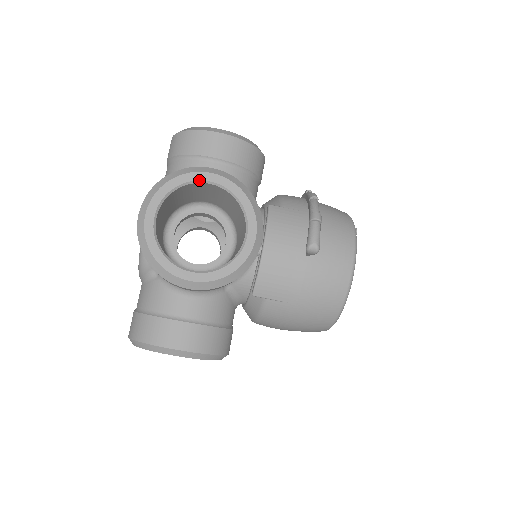
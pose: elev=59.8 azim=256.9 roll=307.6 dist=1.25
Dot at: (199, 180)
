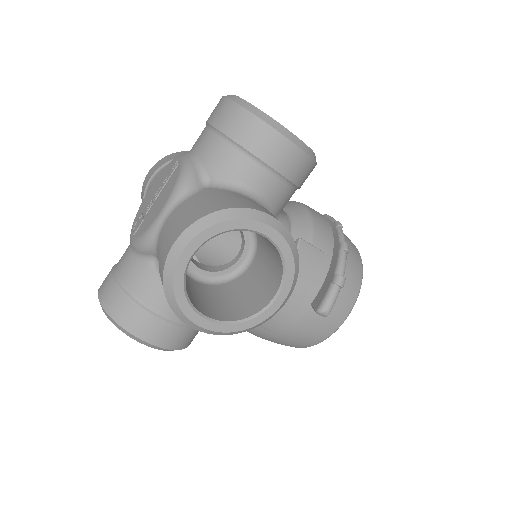
Dot at: (255, 231)
